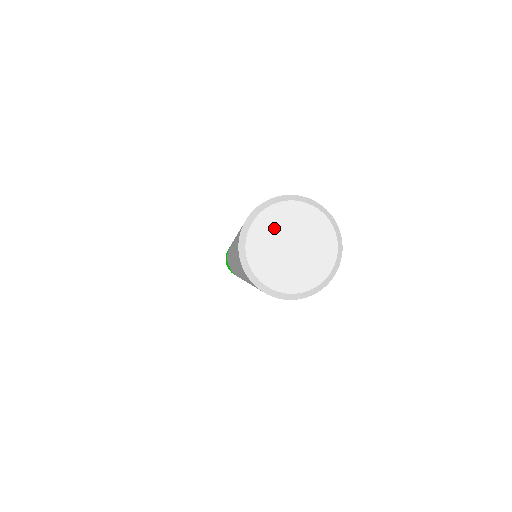
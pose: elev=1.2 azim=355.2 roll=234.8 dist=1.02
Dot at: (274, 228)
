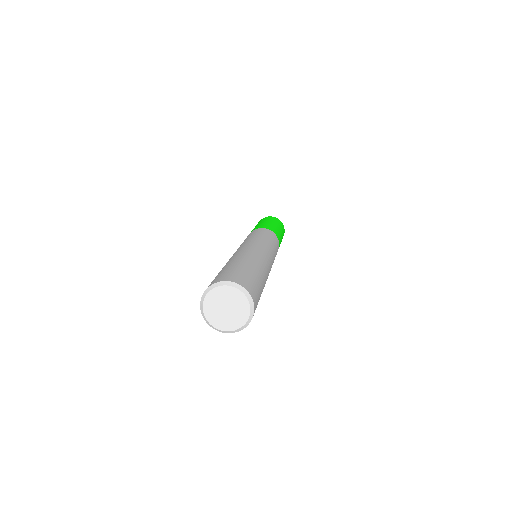
Dot at: (220, 297)
